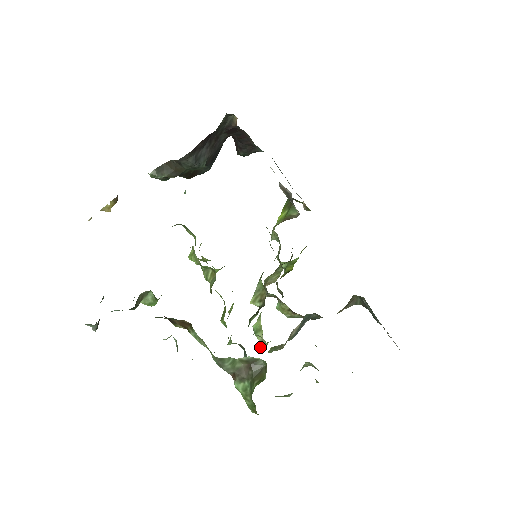
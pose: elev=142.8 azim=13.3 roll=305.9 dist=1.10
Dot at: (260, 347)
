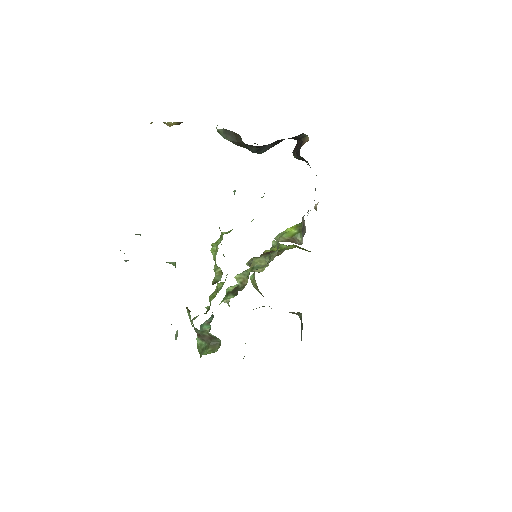
Dot at: occluded
